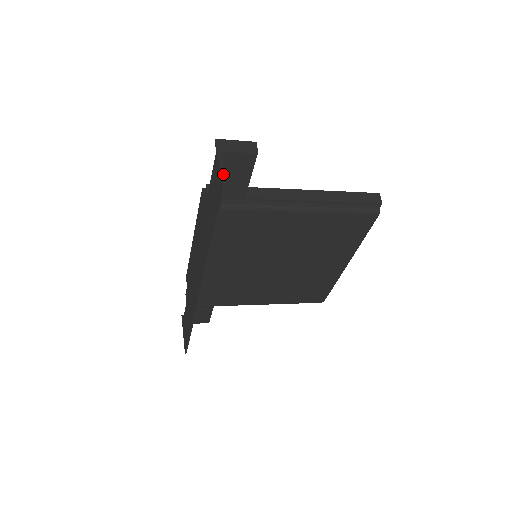
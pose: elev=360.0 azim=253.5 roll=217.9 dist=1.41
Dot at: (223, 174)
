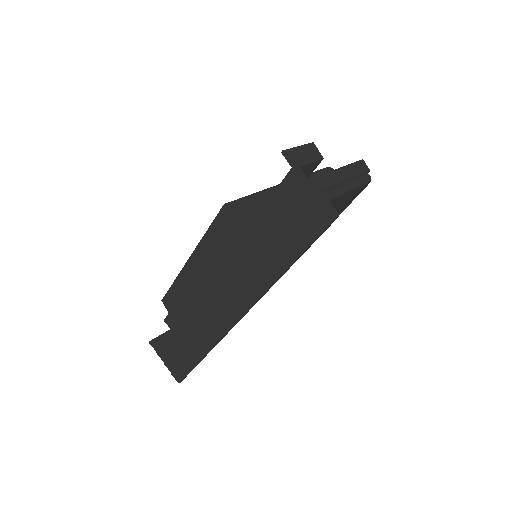
Dot at: (327, 199)
